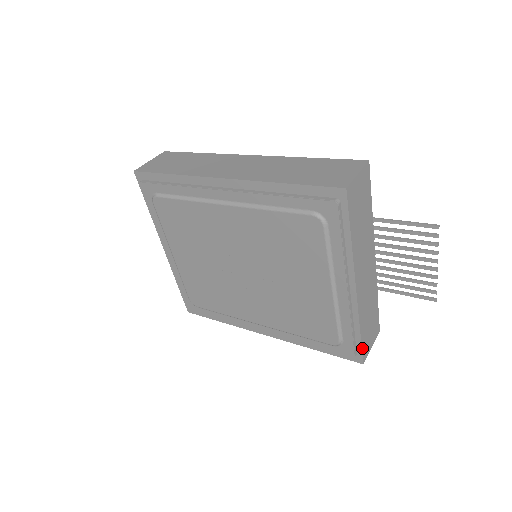
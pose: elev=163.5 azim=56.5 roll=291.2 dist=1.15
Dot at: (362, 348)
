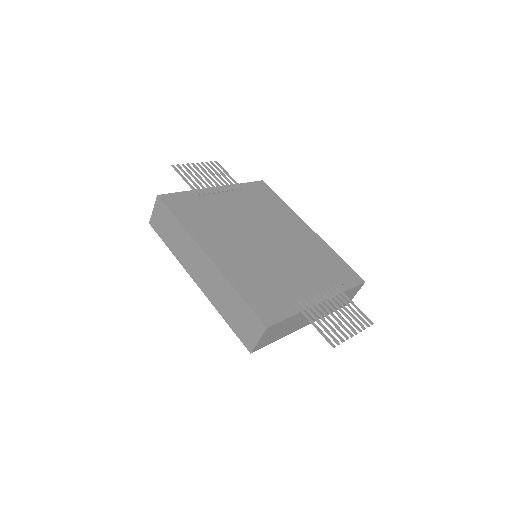
Dot at: occluded
